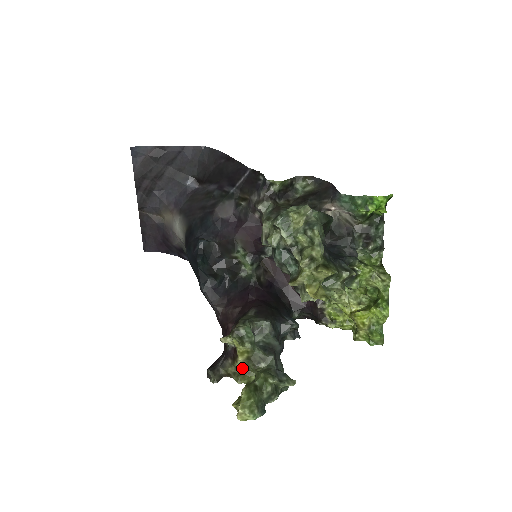
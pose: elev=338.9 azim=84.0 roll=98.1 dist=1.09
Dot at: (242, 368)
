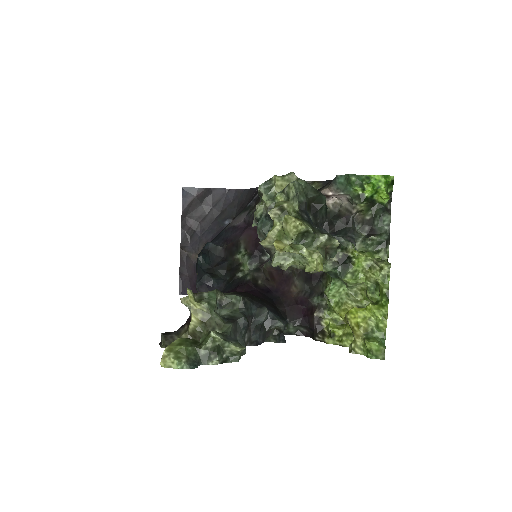
Dot at: (197, 337)
